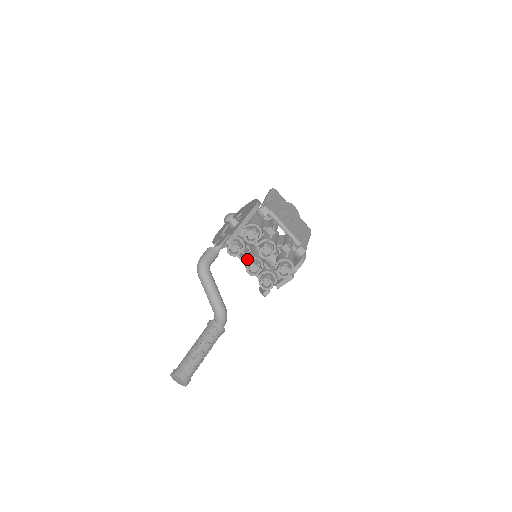
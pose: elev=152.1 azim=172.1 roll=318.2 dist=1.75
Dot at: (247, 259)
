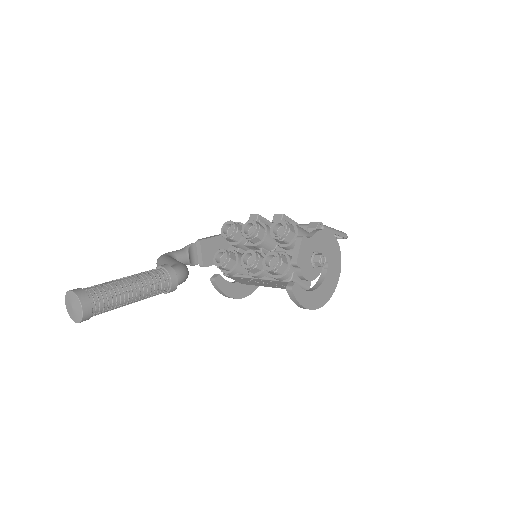
Dot at: occluded
